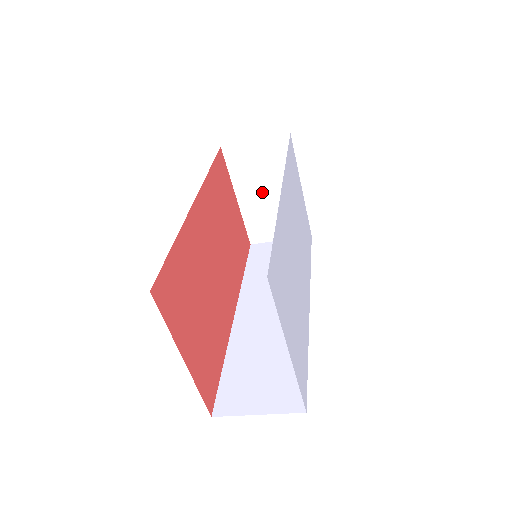
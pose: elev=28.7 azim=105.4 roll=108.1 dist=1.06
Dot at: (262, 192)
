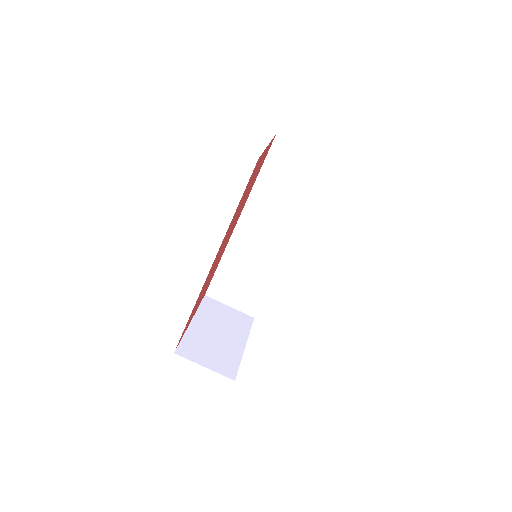
Dot at: (214, 330)
